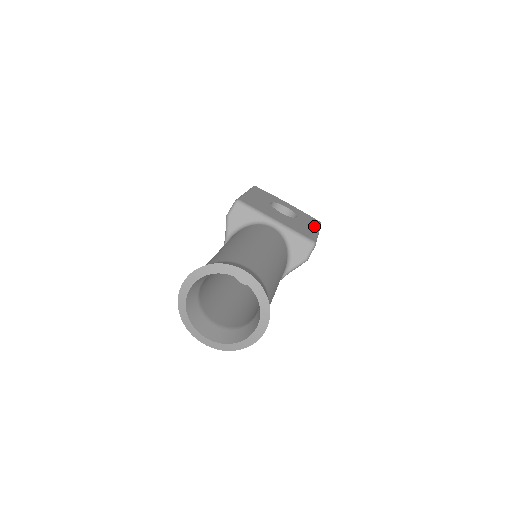
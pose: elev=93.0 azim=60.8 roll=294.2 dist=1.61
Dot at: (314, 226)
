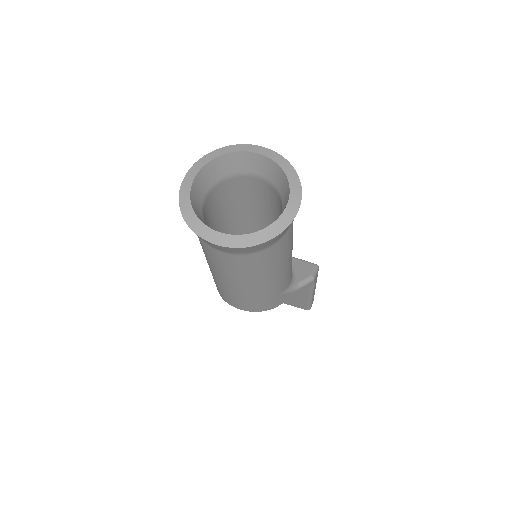
Dot at: occluded
